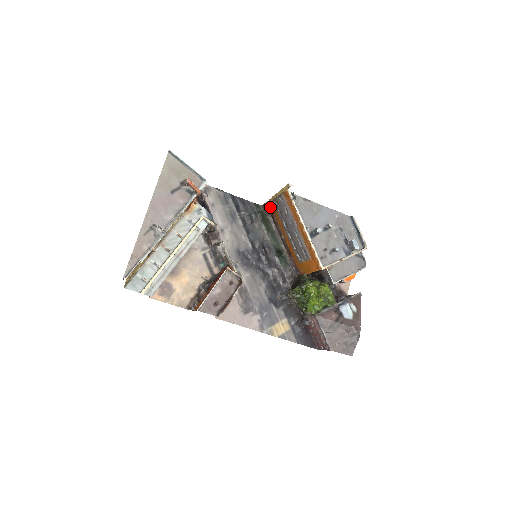
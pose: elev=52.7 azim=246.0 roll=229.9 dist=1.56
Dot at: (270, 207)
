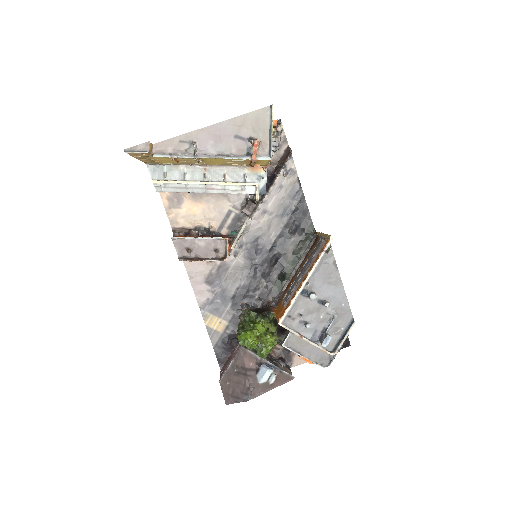
Dot at: occluded
